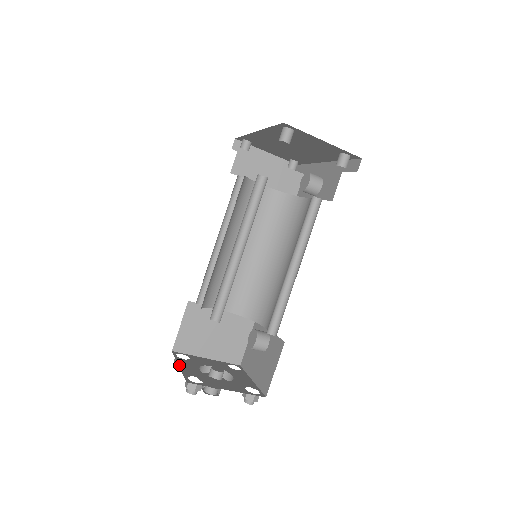
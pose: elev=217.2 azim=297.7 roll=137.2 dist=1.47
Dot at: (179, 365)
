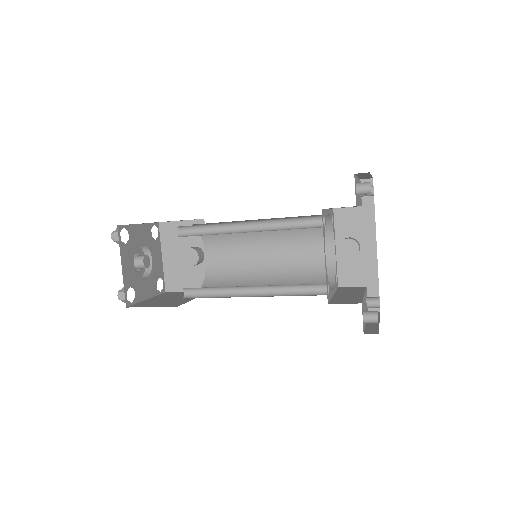
Dot at: (122, 266)
